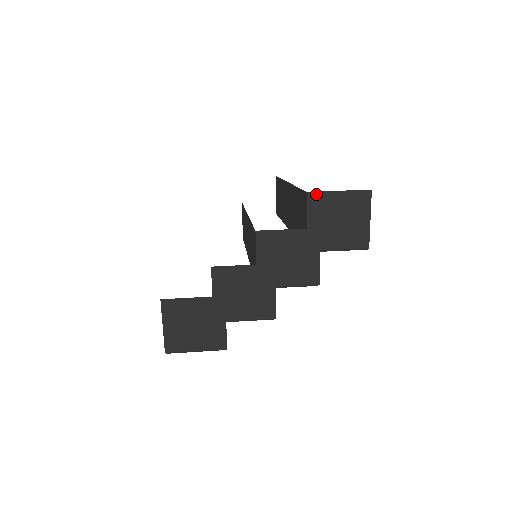
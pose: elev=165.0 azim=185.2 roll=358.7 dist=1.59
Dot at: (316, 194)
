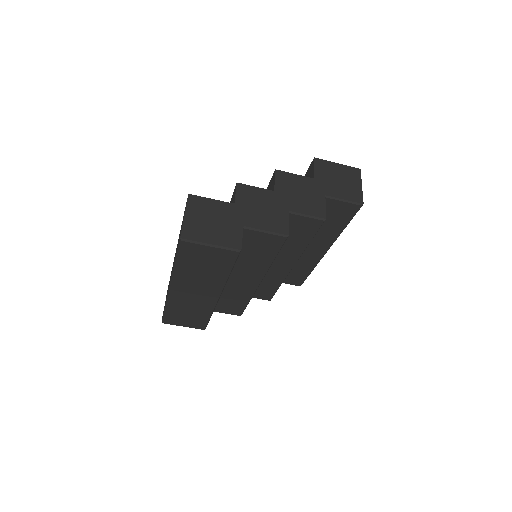
Dot at: (321, 160)
